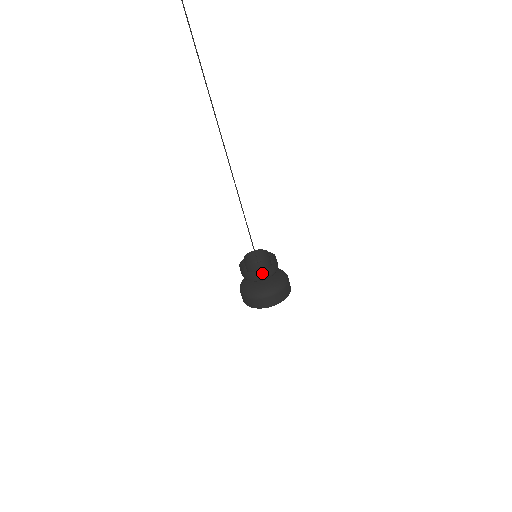
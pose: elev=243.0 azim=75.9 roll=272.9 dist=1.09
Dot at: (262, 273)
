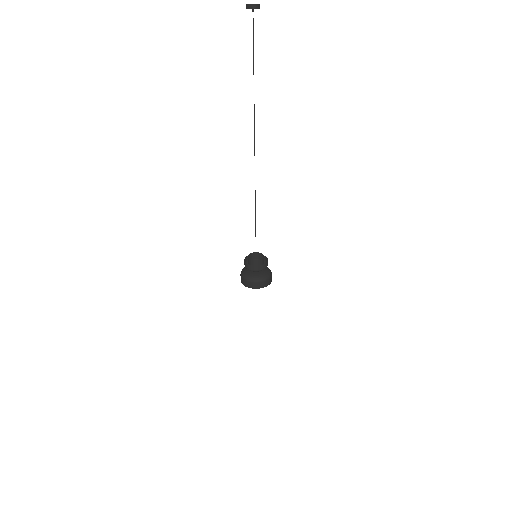
Dot at: (258, 267)
